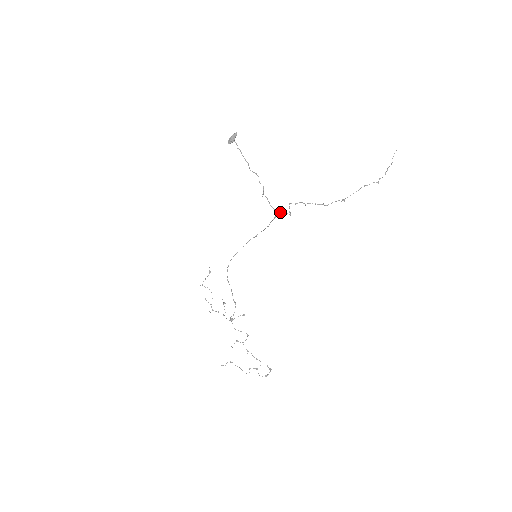
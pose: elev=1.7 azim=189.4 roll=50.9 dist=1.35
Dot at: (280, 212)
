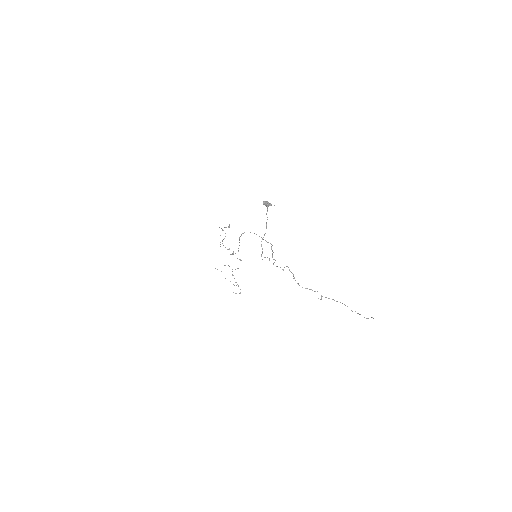
Dot at: (276, 266)
